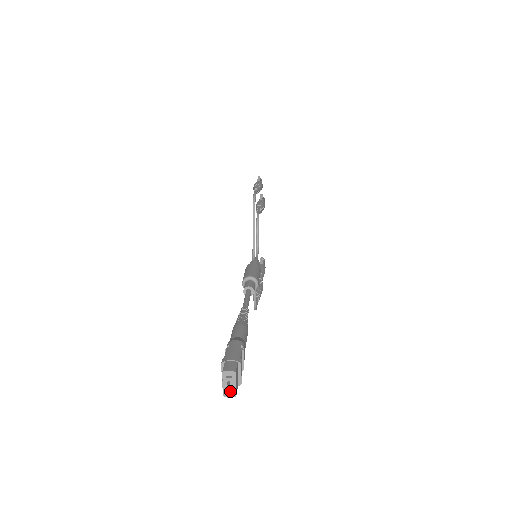
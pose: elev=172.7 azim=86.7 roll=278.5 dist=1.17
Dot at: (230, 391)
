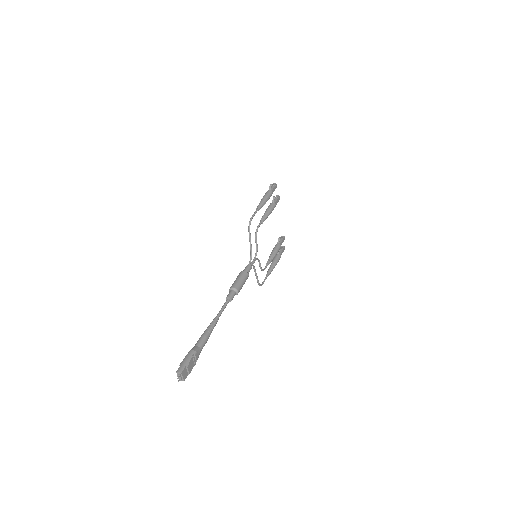
Dot at: (181, 379)
